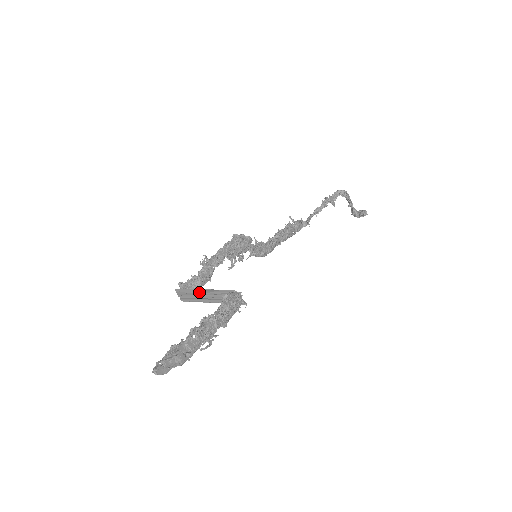
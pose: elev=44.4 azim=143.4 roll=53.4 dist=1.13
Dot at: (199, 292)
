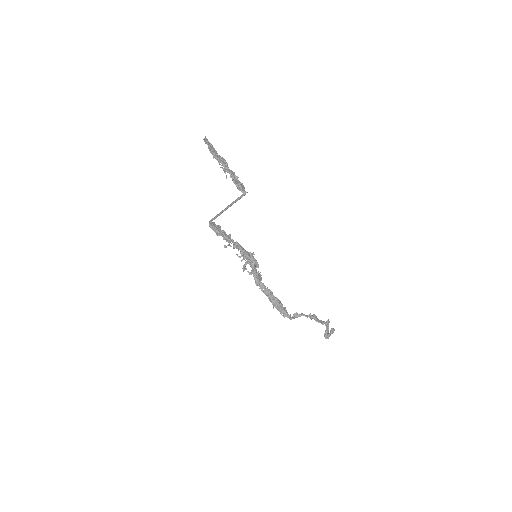
Dot at: (224, 209)
